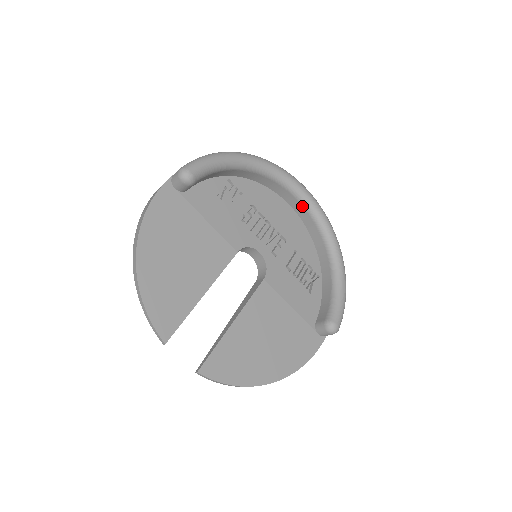
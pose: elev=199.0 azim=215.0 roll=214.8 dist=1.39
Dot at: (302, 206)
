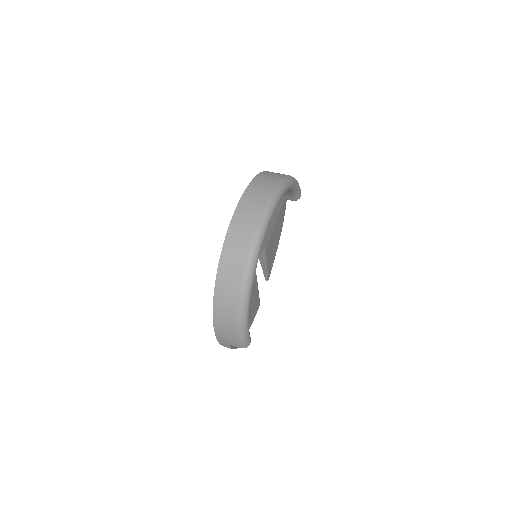
Dot at: occluded
